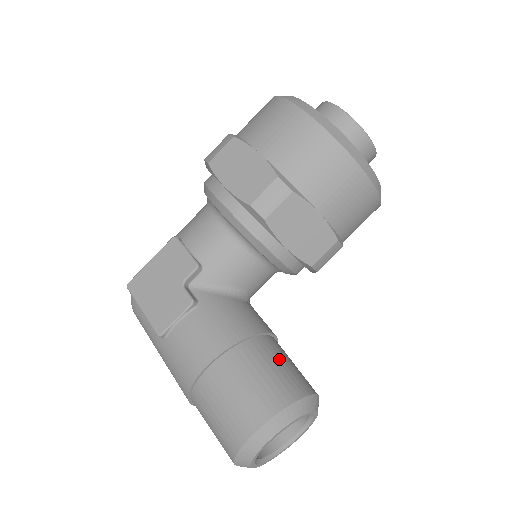
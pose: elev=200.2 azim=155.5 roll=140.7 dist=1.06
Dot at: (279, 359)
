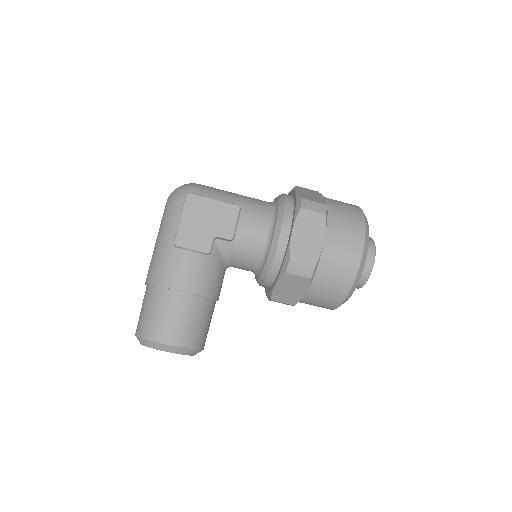
Dot at: (209, 320)
